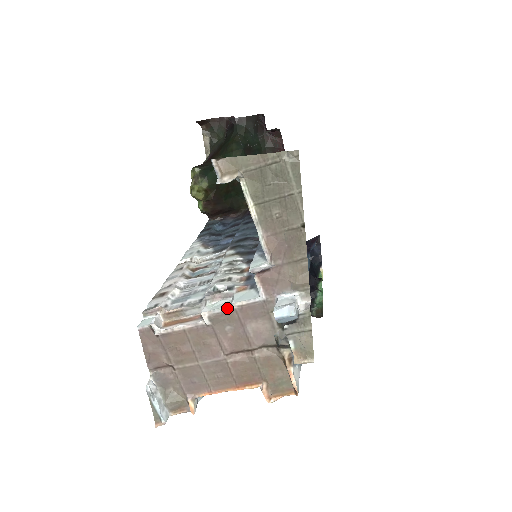
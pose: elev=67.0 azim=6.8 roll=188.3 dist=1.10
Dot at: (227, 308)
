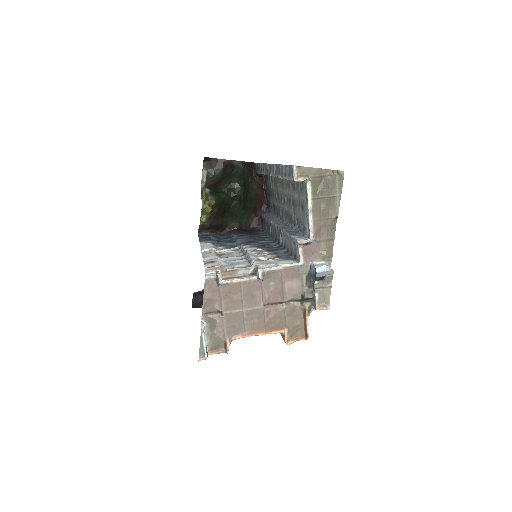
Dot at: (275, 268)
